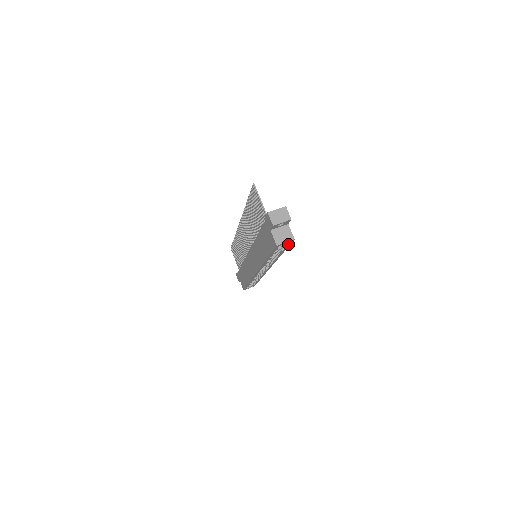
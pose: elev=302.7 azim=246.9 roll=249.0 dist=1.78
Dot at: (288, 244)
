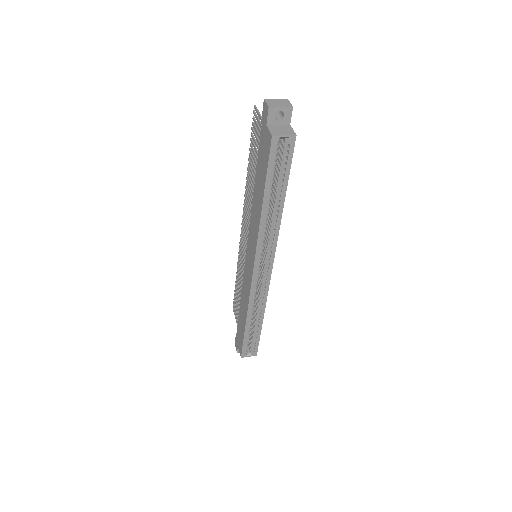
Dot at: (289, 154)
